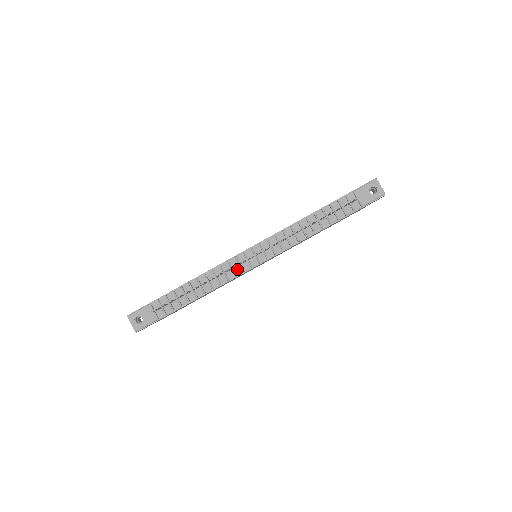
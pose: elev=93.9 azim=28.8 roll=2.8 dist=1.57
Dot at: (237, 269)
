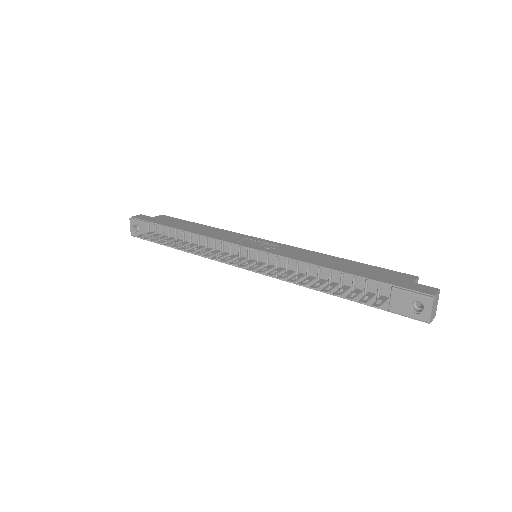
Dot at: (227, 256)
